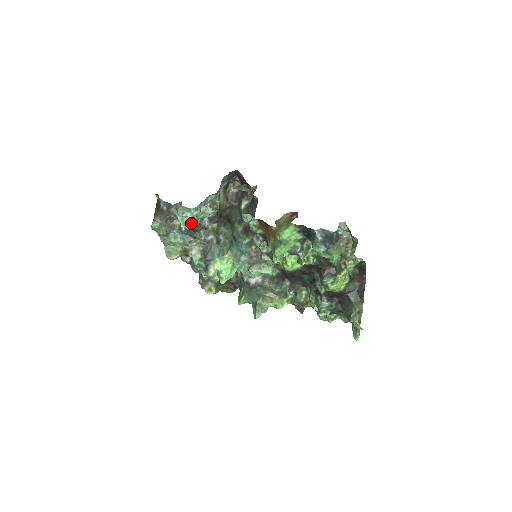
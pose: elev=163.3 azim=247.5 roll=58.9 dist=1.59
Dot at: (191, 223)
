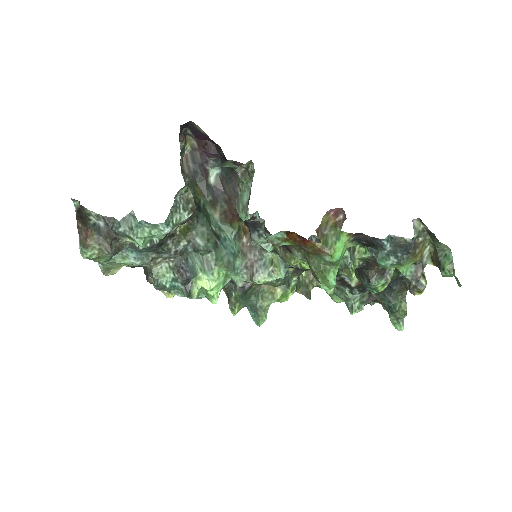
Dot at: occluded
